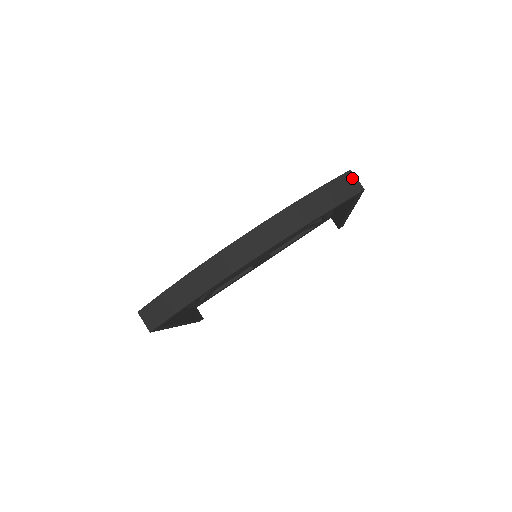
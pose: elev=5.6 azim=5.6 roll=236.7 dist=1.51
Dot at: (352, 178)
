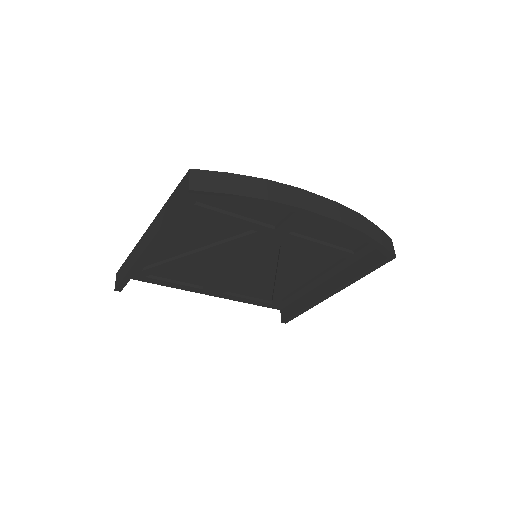
Dot at: (392, 244)
